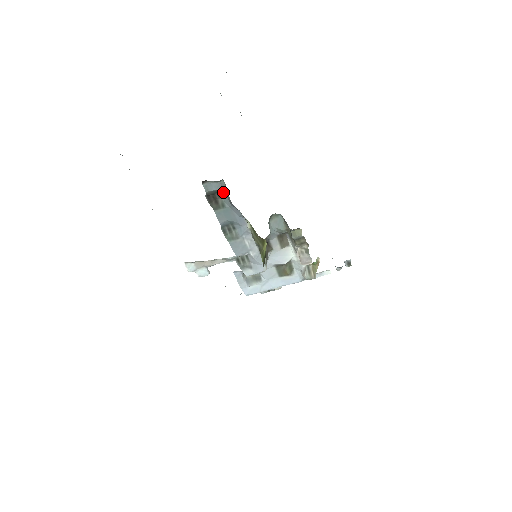
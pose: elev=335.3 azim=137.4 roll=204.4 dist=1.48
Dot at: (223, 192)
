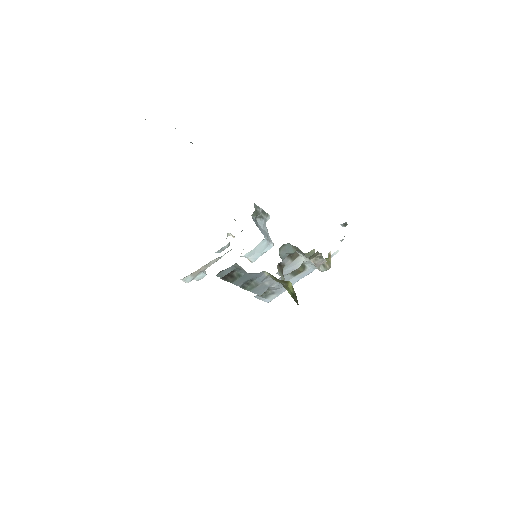
Dot at: (237, 269)
